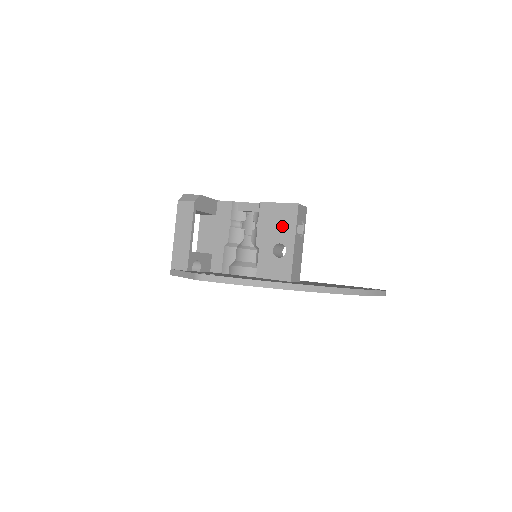
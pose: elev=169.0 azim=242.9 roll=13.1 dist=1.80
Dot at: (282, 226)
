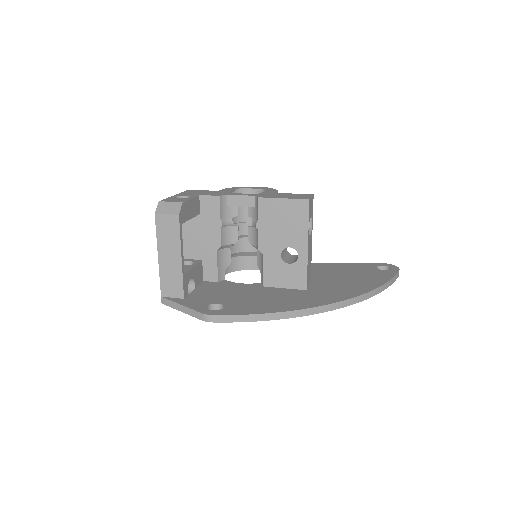
Dot at: (290, 227)
